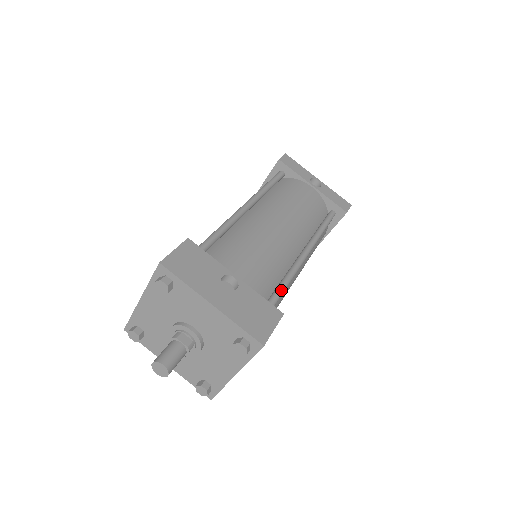
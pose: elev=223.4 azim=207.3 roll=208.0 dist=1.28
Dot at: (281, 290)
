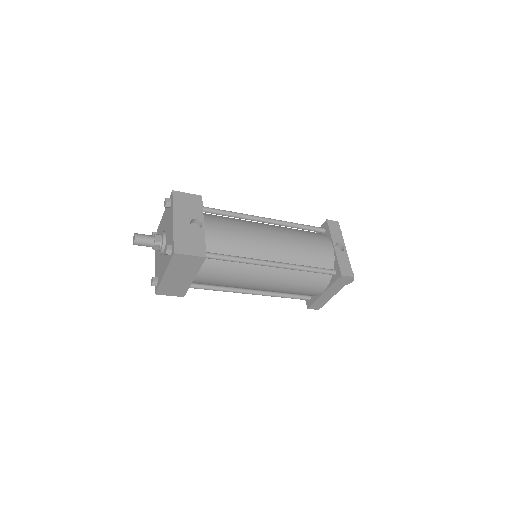
Dot at: (226, 256)
